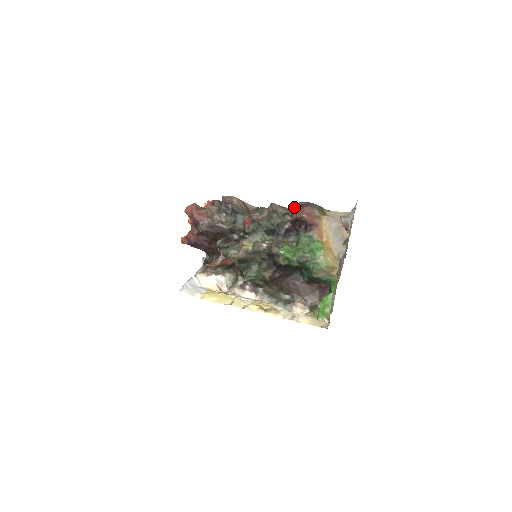
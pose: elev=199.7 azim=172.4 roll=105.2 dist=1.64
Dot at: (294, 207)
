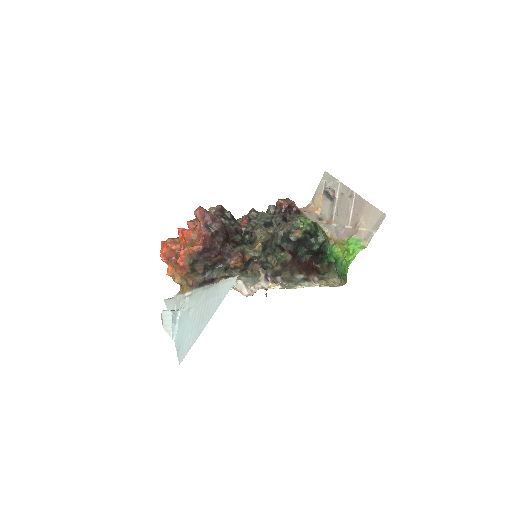
Dot at: (280, 200)
